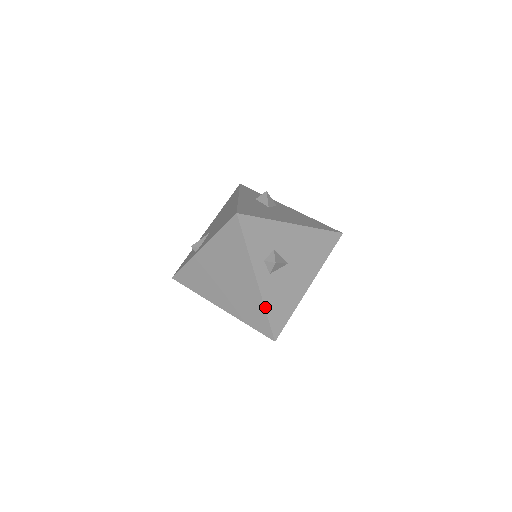
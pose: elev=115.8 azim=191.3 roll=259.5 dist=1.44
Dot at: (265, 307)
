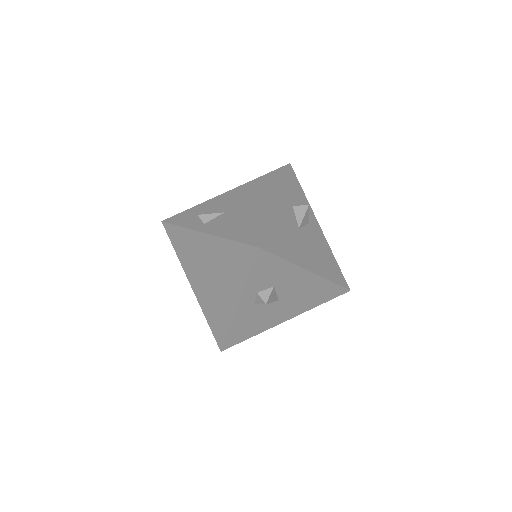
Dot at: (231, 326)
